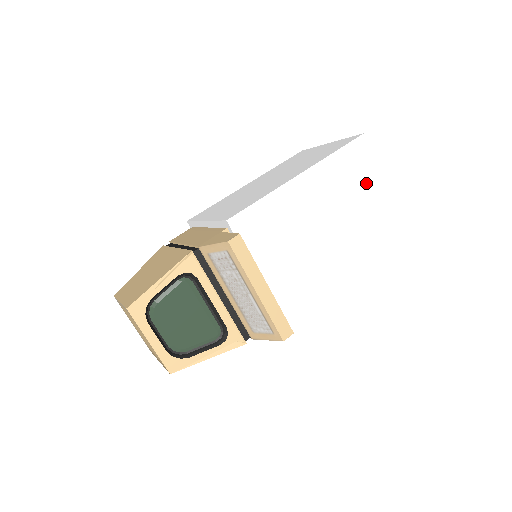
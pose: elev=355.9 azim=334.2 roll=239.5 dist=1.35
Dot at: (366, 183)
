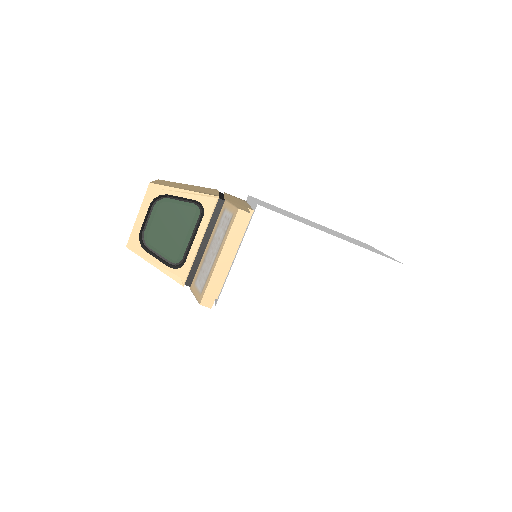
Dot at: (370, 295)
